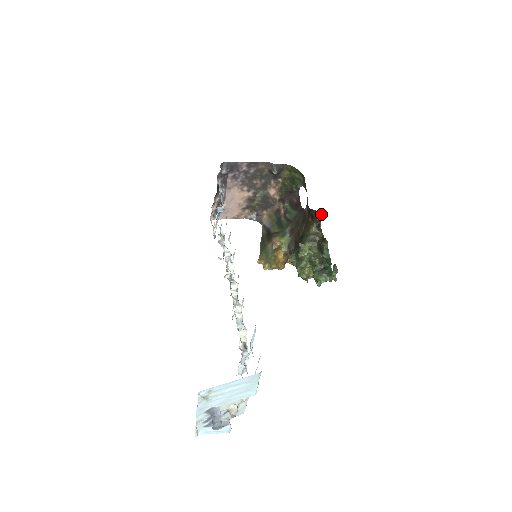
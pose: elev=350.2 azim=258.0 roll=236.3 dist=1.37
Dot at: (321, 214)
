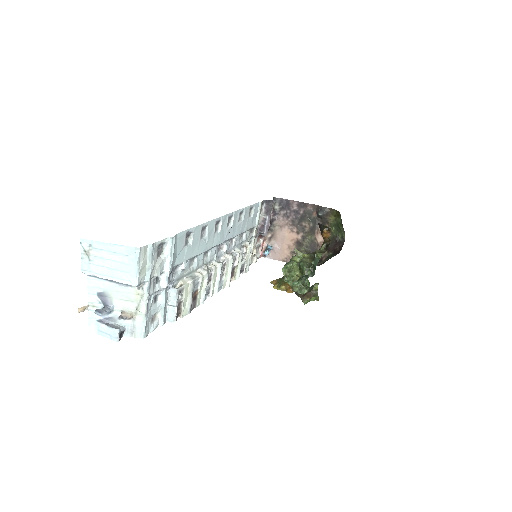
Dot at: (325, 227)
